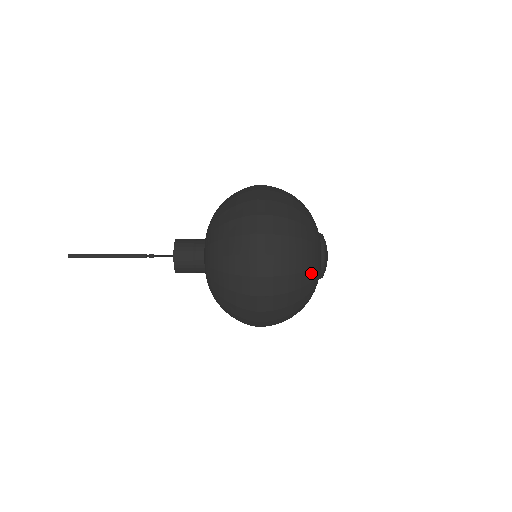
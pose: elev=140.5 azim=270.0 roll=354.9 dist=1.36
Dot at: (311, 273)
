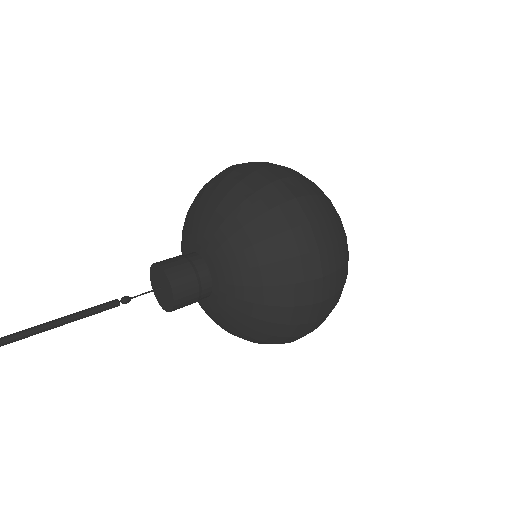
Dot at: occluded
